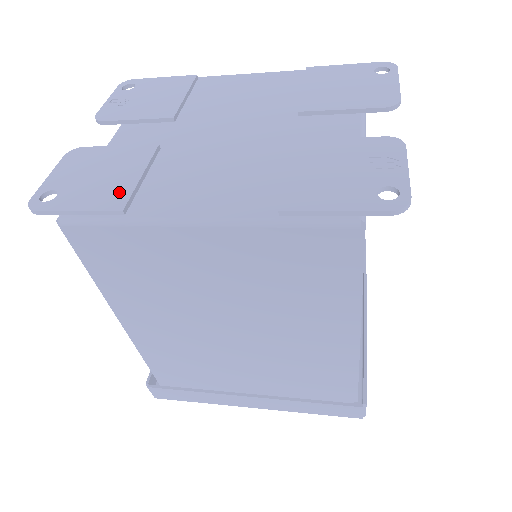
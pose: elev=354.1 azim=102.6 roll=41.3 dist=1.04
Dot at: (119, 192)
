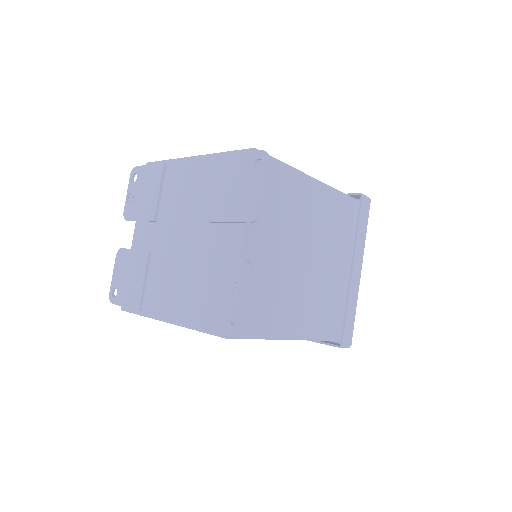
Dot at: (137, 295)
